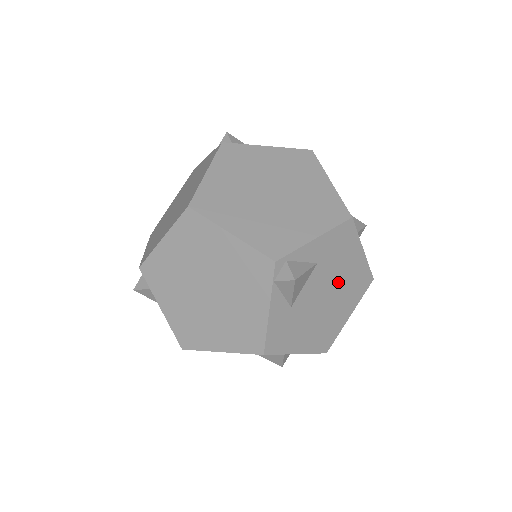
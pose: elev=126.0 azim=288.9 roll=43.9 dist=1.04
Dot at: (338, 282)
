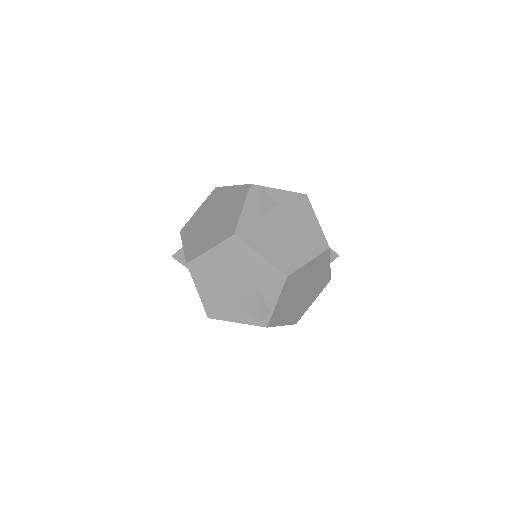
Dot at: (297, 228)
